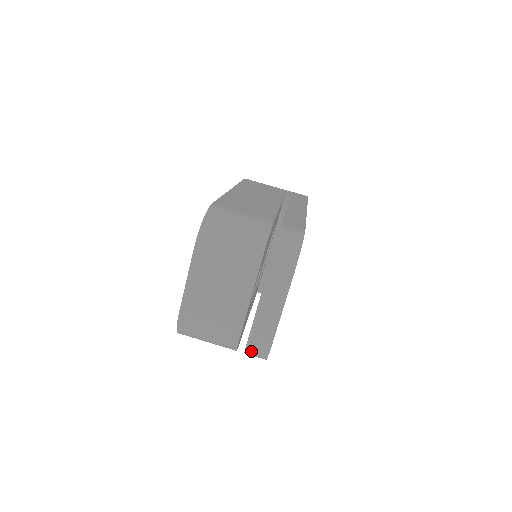
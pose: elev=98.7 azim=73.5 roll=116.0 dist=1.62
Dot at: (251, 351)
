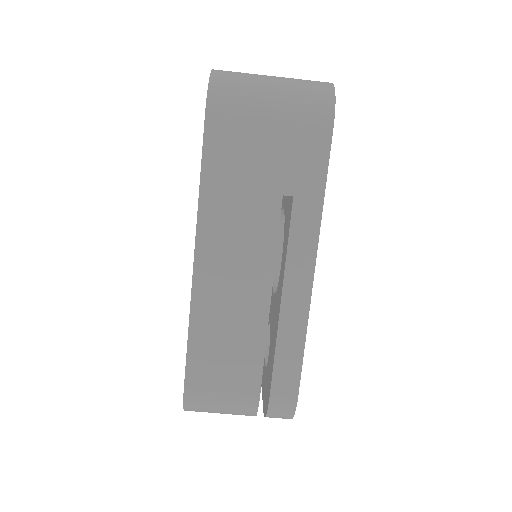
Dot at: occluded
